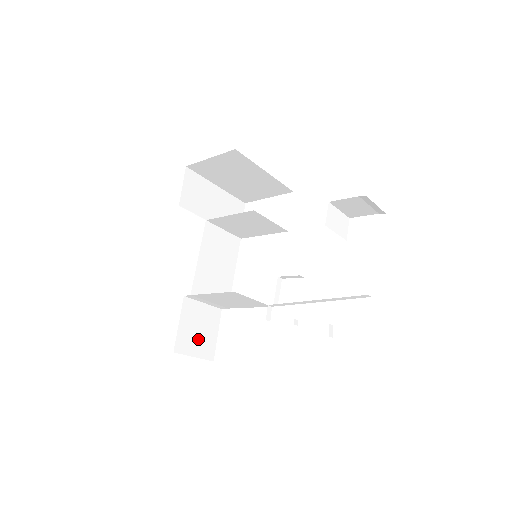
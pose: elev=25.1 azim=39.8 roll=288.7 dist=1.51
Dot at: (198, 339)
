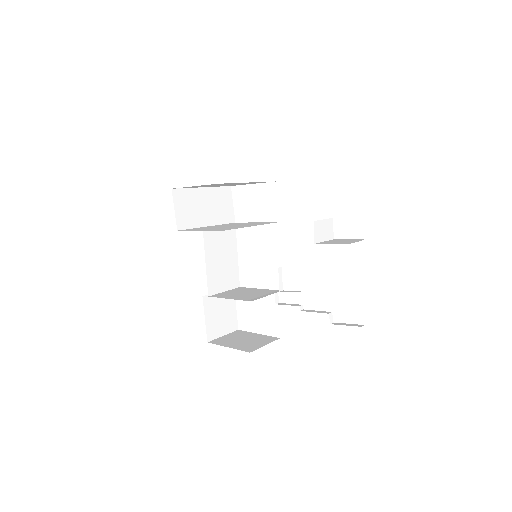
Dot at: (222, 321)
